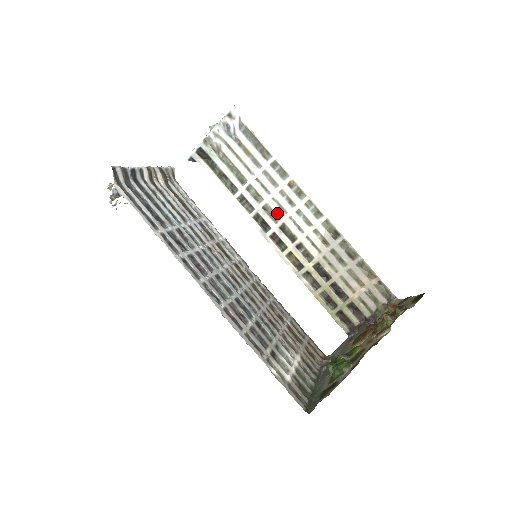
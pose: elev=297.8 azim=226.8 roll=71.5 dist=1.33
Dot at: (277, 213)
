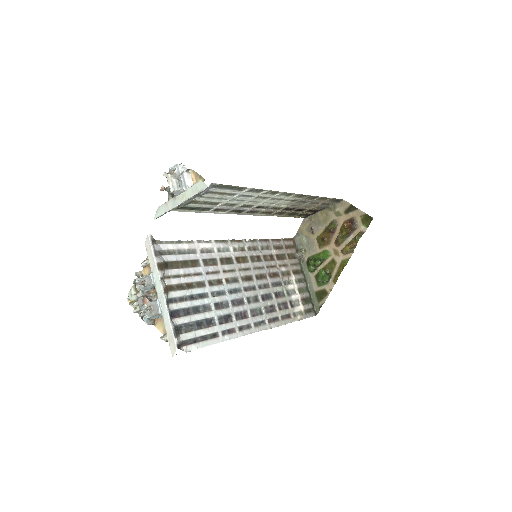
Dot at: (252, 205)
